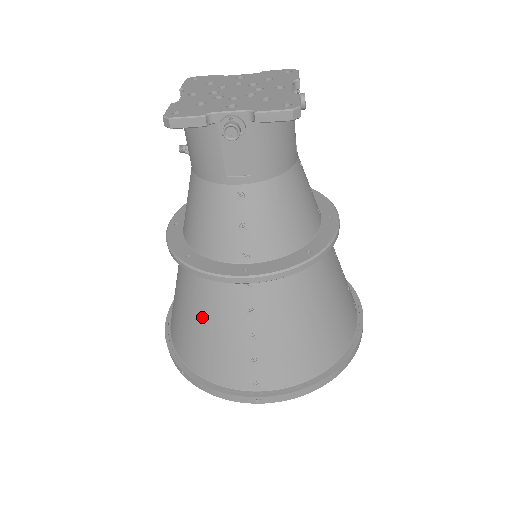
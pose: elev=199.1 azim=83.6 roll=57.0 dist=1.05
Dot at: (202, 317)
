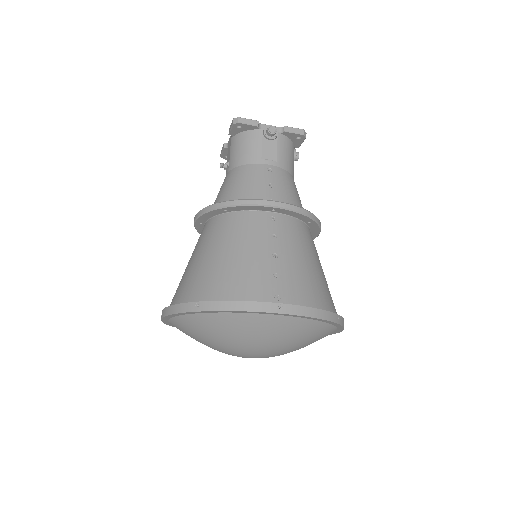
Dot at: (230, 247)
